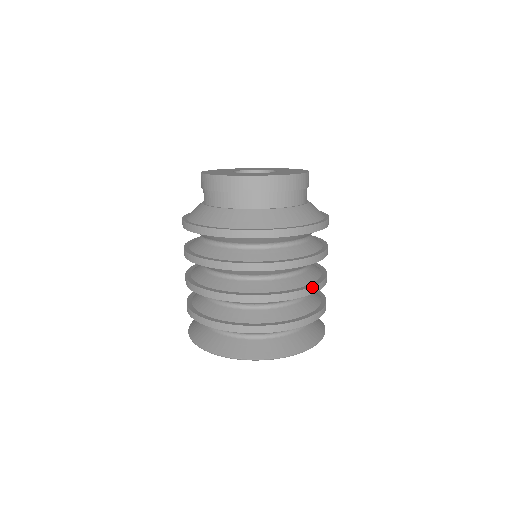
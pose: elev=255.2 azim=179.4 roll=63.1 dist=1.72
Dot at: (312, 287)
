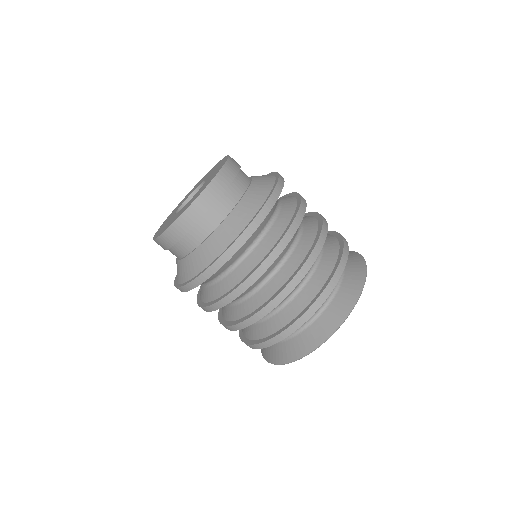
Dot at: (279, 294)
